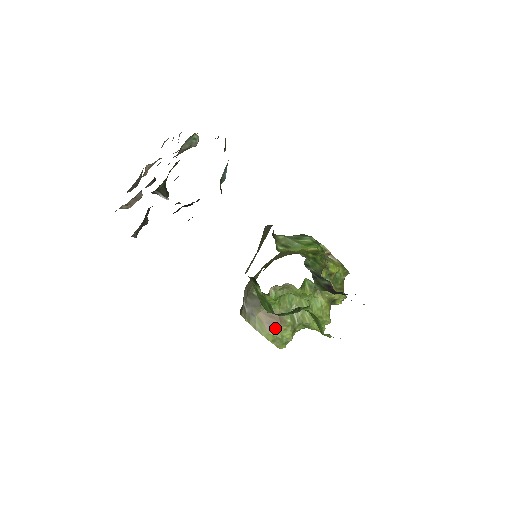
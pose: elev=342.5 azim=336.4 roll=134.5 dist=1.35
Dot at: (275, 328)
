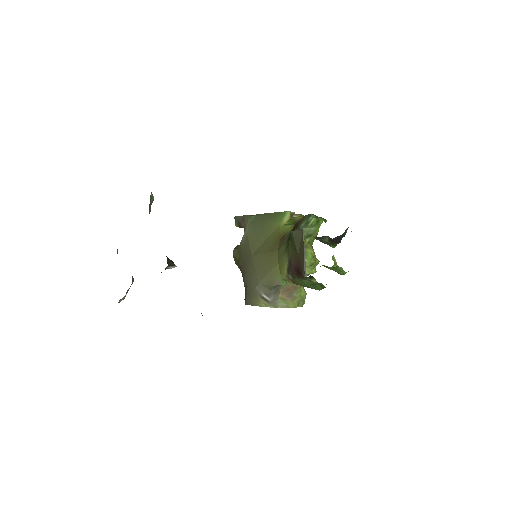
Dot at: (295, 296)
